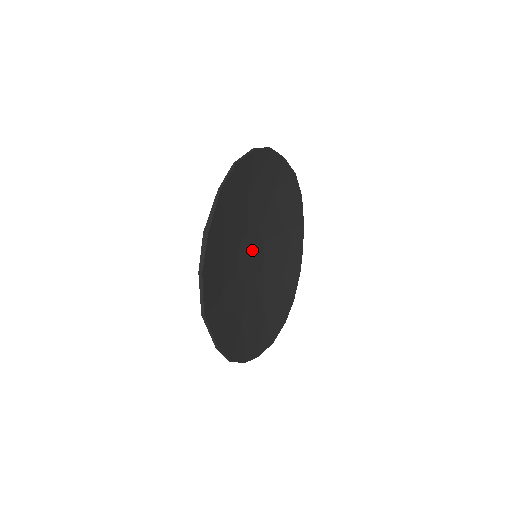
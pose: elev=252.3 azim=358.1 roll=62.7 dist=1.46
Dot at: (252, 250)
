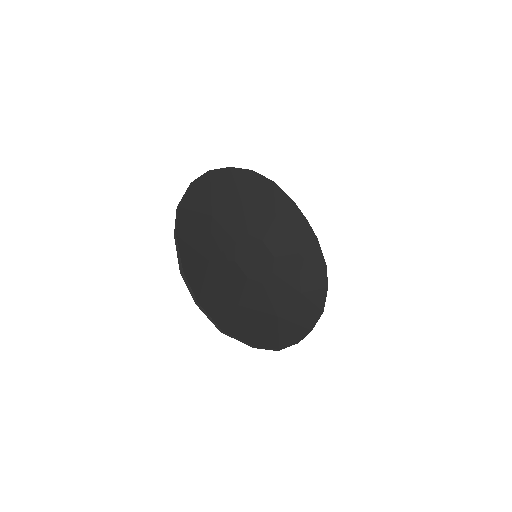
Dot at: (252, 253)
